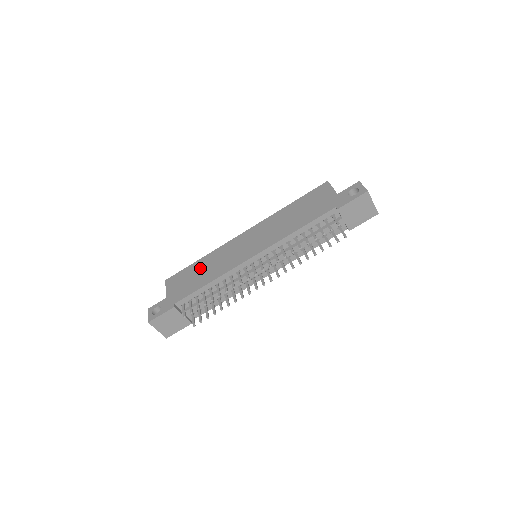
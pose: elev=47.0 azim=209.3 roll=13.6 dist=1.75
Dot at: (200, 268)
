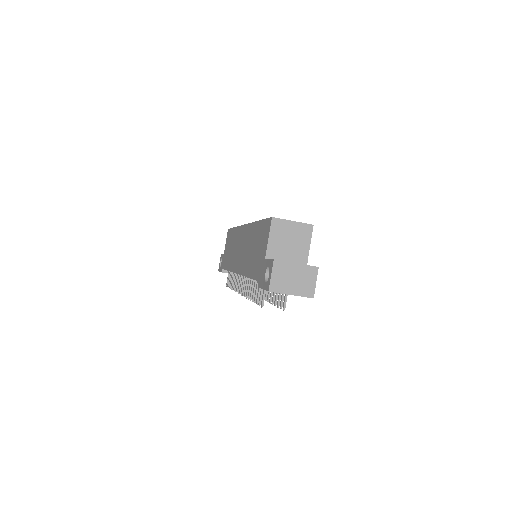
Dot at: (231, 242)
